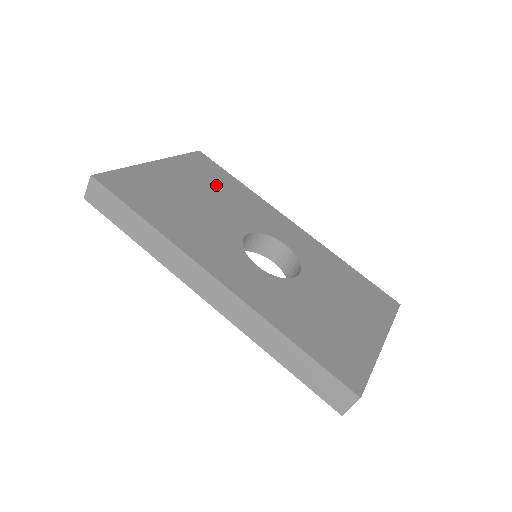
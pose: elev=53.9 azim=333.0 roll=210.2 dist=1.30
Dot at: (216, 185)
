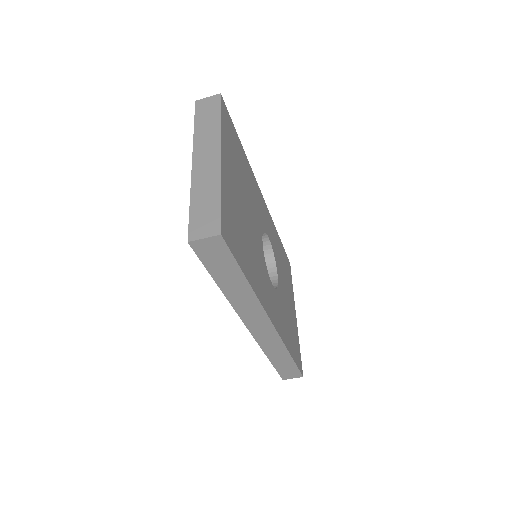
Dot at: (241, 168)
